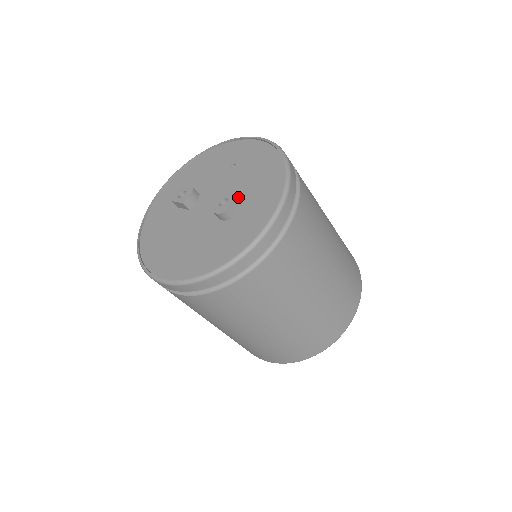
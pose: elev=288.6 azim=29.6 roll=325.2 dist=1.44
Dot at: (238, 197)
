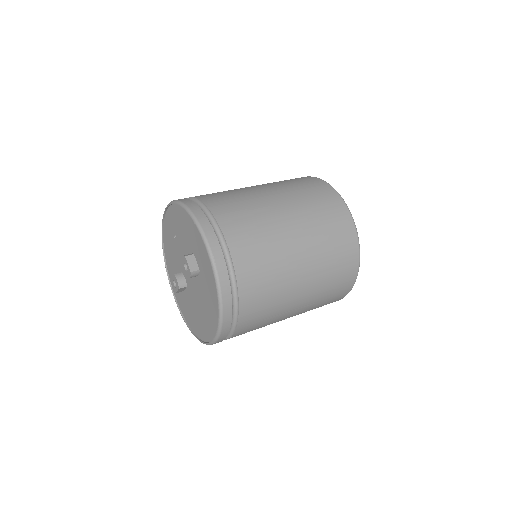
Dot at: (188, 255)
